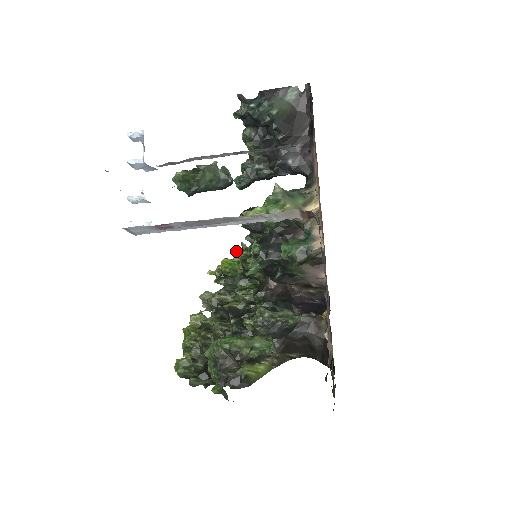
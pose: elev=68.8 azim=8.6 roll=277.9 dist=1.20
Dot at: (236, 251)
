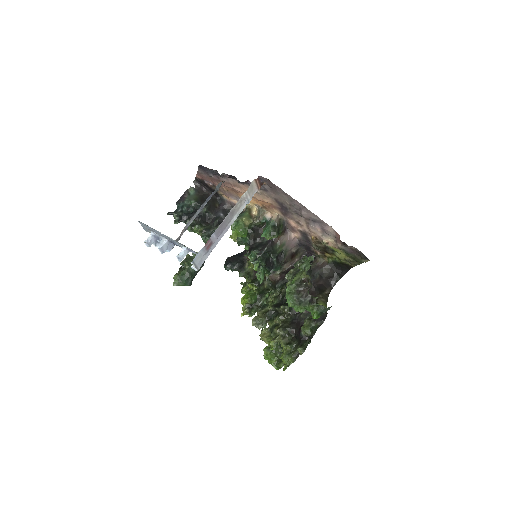
Dot at: (242, 289)
